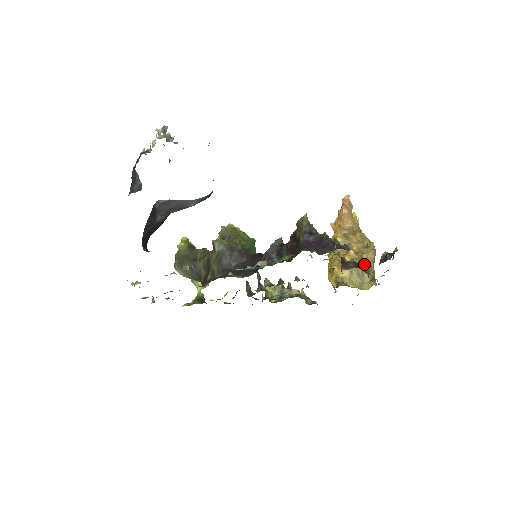
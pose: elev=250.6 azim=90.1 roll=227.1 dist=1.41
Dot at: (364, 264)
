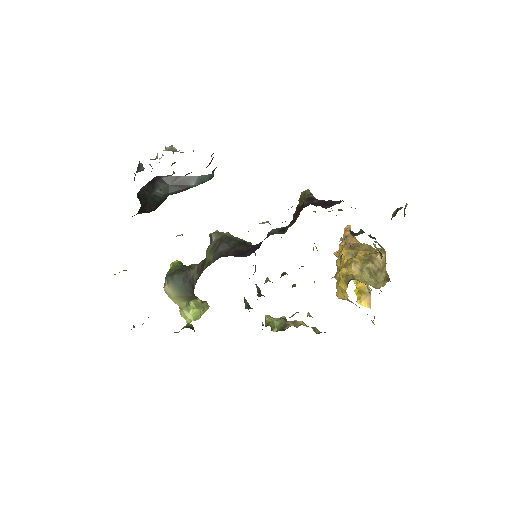
Dot at: (375, 241)
